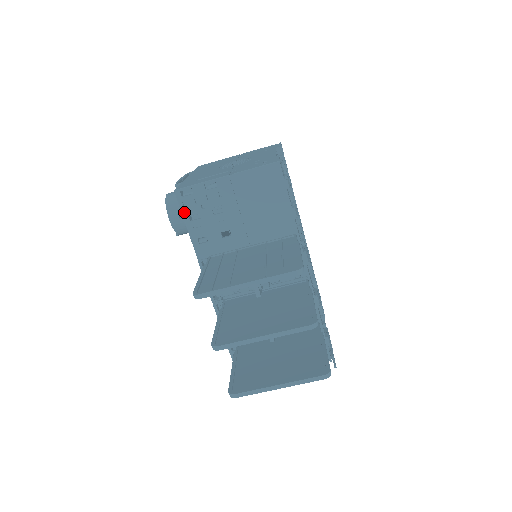
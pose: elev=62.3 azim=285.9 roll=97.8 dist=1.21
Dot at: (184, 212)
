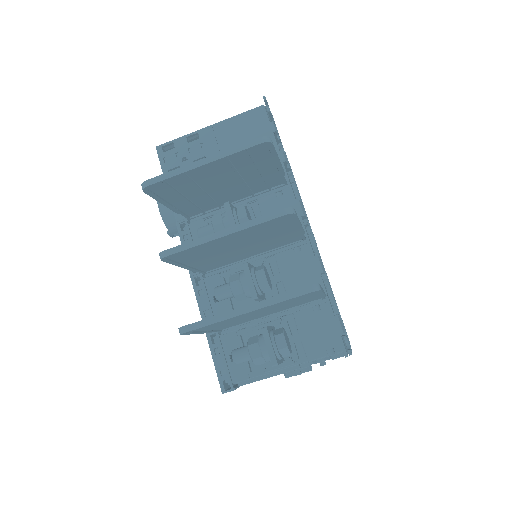
Dot at: (164, 168)
